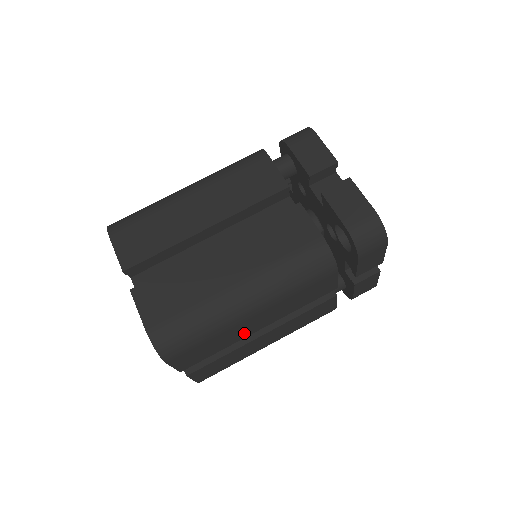
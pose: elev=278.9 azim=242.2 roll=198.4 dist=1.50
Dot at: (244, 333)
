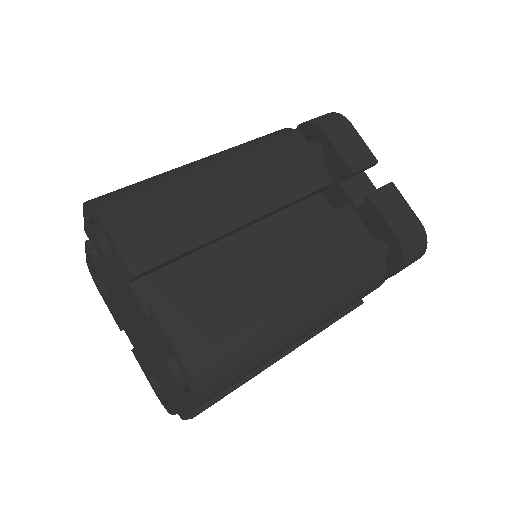
Dot at: (220, 217)
